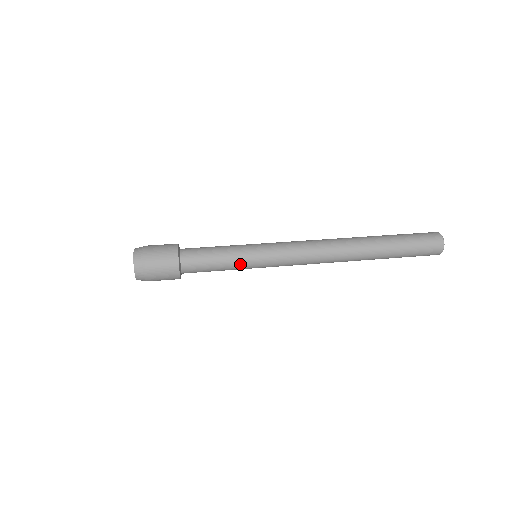
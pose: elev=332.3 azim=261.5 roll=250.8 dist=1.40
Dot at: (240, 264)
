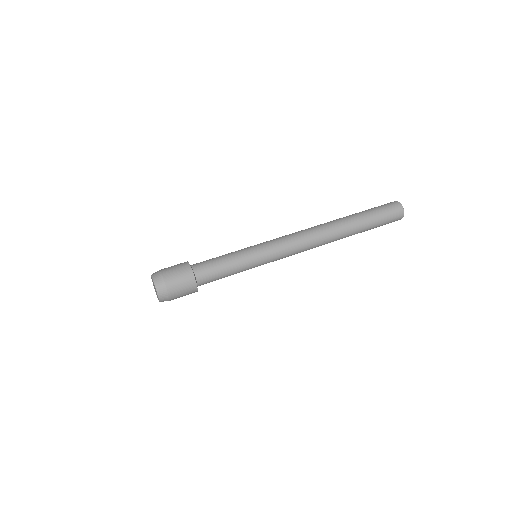
Dot at: (246, 265)
